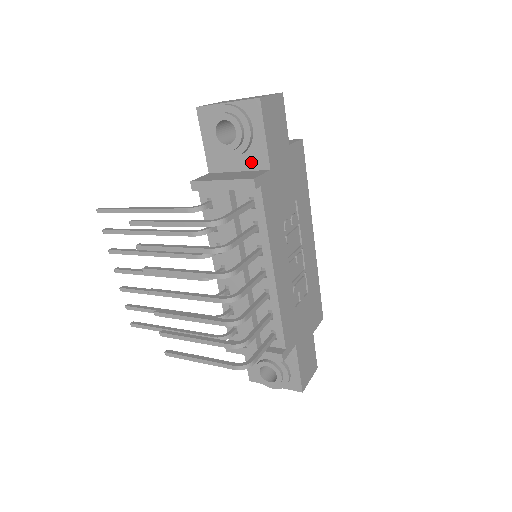
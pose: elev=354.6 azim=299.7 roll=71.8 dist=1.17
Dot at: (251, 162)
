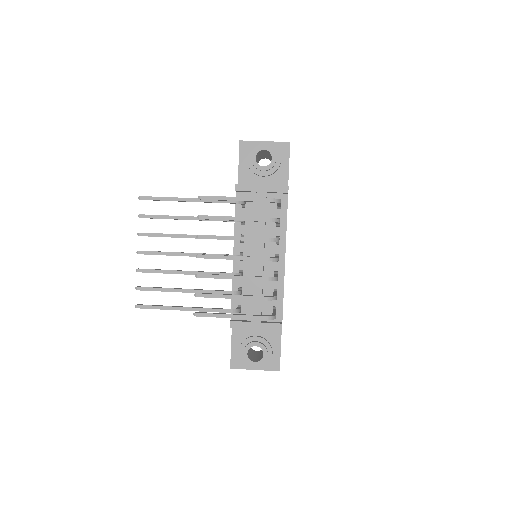
Dot at: (274, 182)
